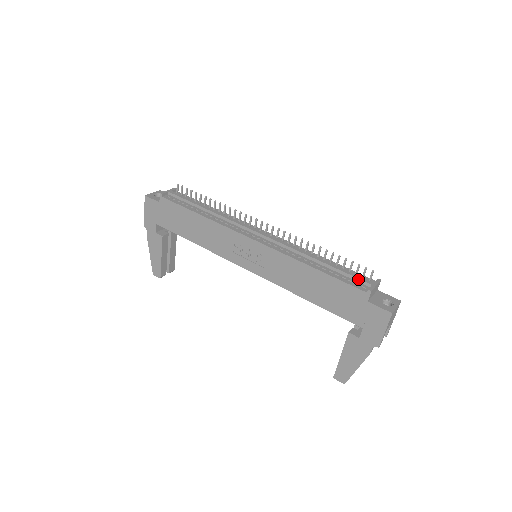
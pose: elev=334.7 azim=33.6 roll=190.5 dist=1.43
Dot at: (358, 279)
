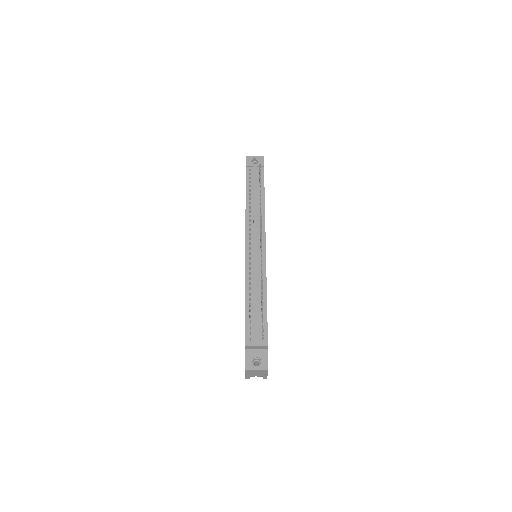
Dot at: (254, 331)
